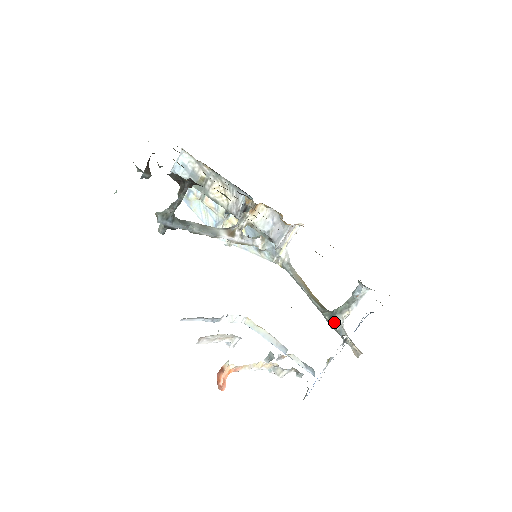
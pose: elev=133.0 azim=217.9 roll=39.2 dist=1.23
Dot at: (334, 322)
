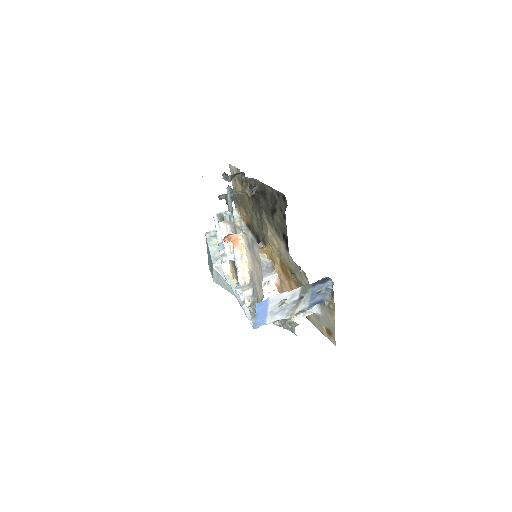
Dot at: occluded
